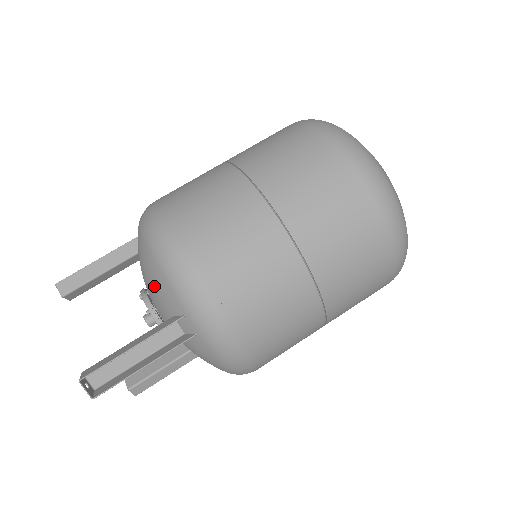
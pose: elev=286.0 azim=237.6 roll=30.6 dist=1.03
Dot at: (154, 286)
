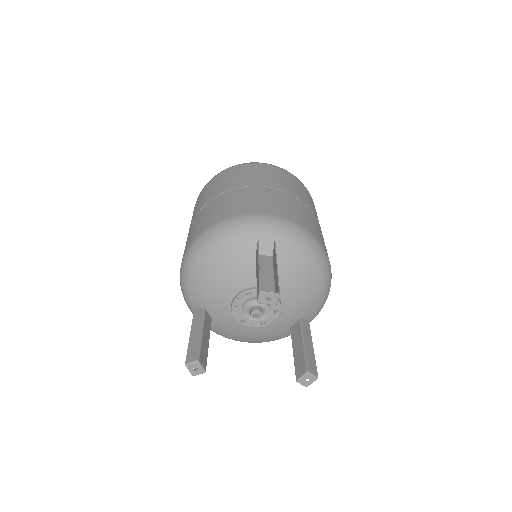
Dot at: (230, 263)
